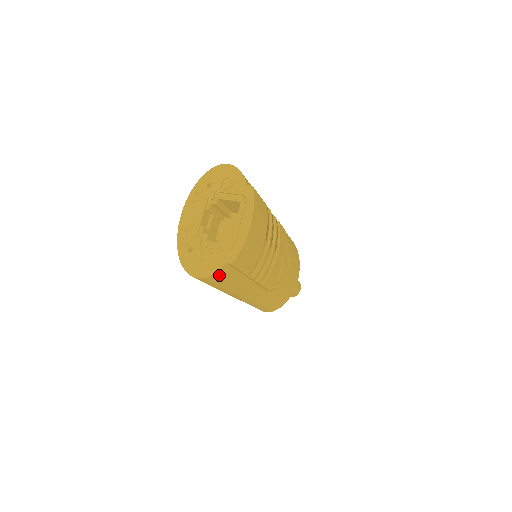
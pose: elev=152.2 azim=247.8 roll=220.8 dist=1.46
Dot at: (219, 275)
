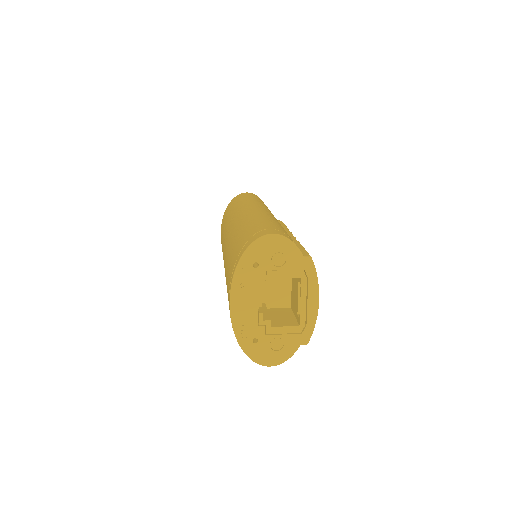
Dot at: occluded
